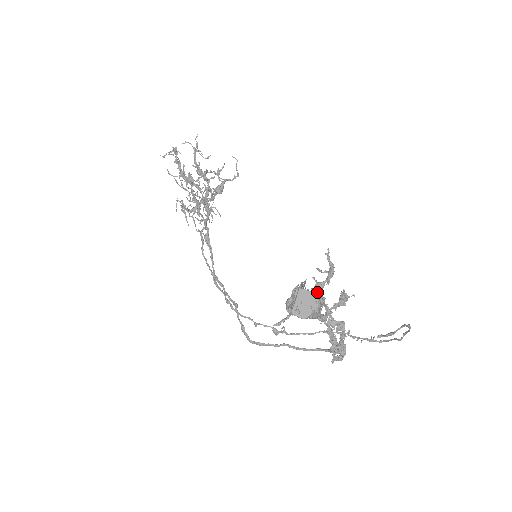
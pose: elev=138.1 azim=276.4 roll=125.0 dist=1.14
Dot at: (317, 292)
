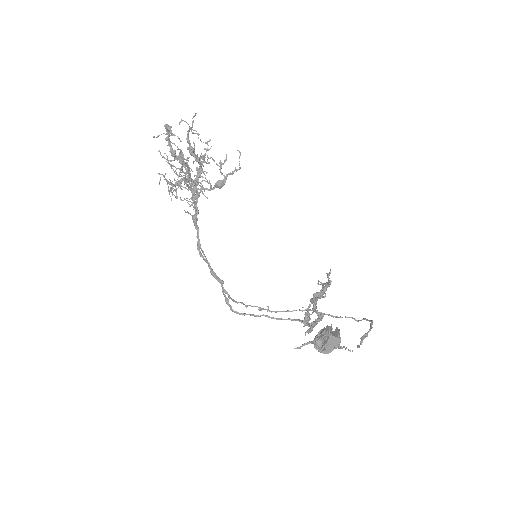
Dot at: (313, 299)
